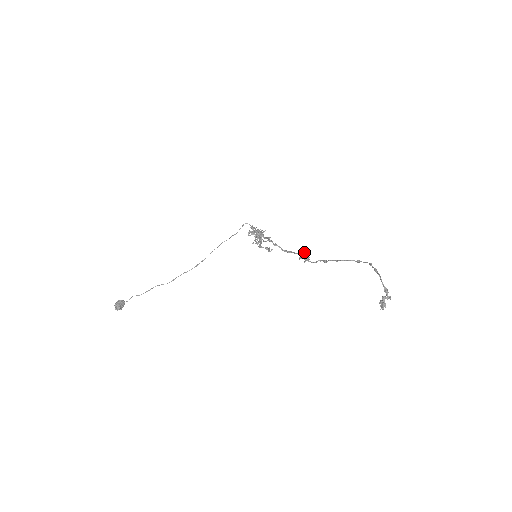
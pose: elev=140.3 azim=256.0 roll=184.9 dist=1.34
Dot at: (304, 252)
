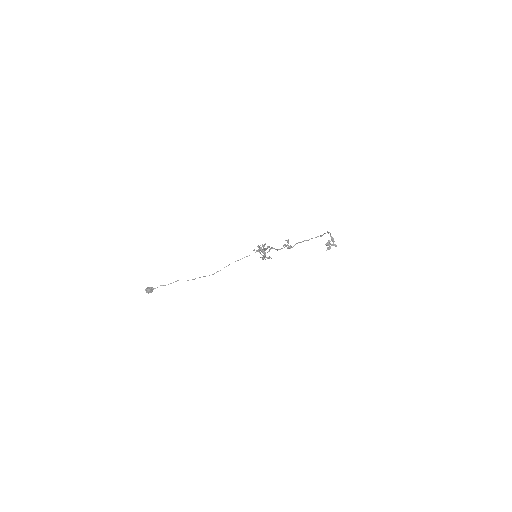
Dot at: (287, 241)
